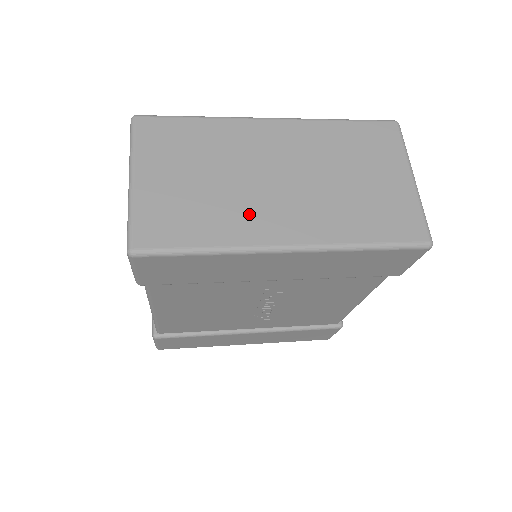
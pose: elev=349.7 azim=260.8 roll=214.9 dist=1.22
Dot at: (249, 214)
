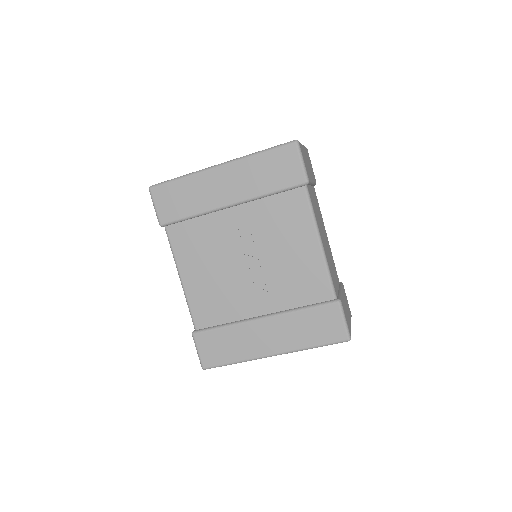
Dot at: occluded
